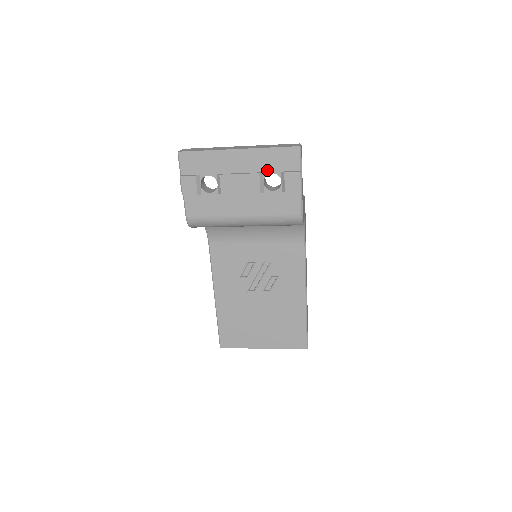
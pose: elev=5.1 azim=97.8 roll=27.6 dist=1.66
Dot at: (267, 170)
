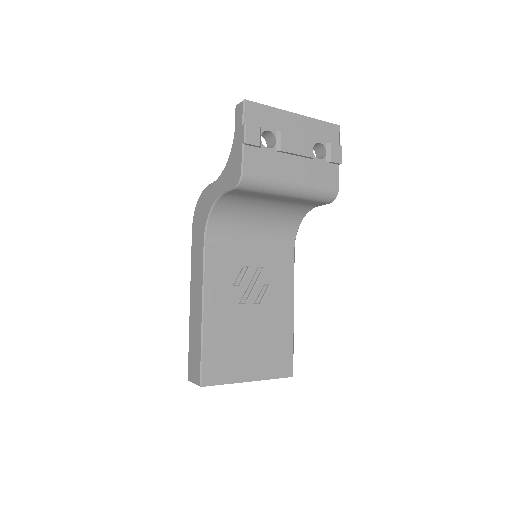
Dot at: (316, 139)
